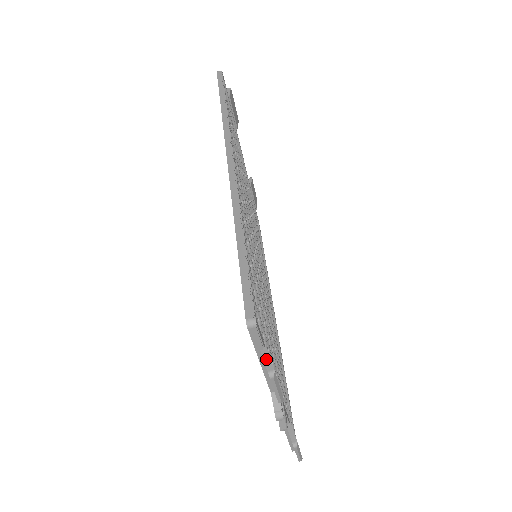
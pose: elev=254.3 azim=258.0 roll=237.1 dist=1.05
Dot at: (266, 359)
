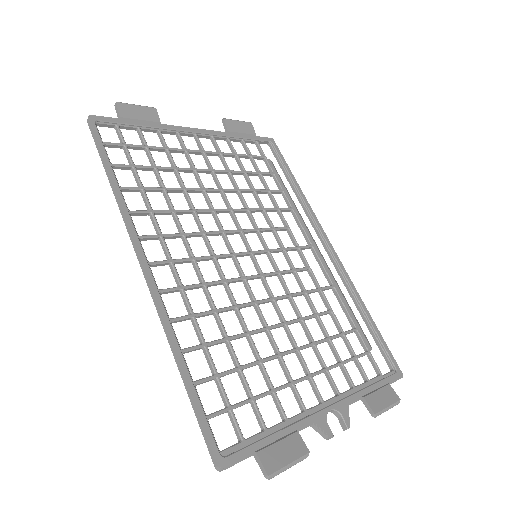
Dot at: (259, 464)
